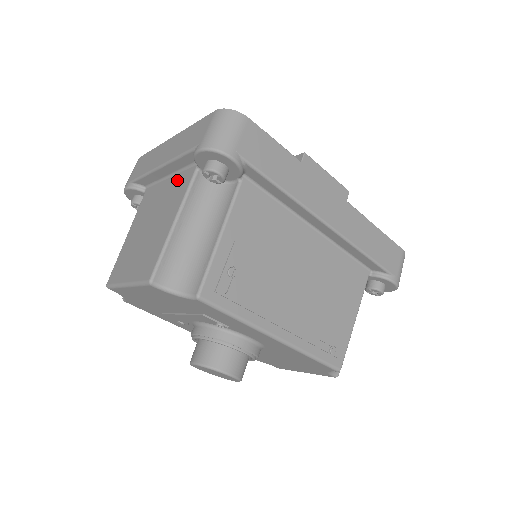
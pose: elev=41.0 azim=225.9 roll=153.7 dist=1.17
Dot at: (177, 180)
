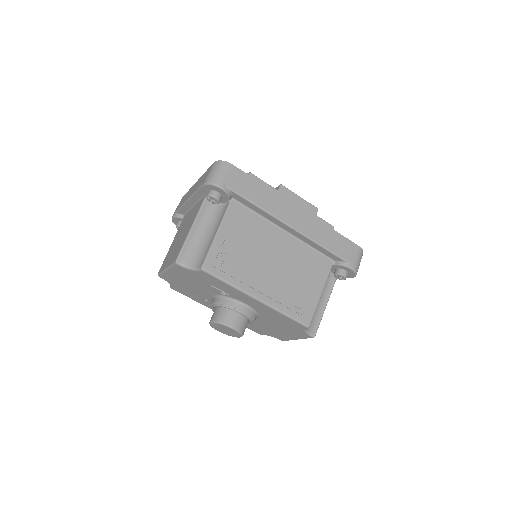
Dot at: (197, 206)
